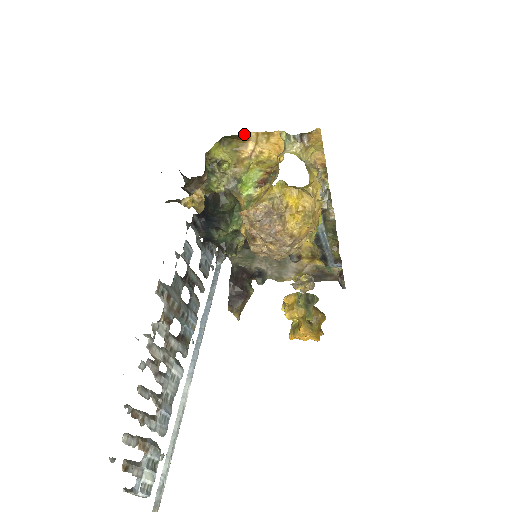
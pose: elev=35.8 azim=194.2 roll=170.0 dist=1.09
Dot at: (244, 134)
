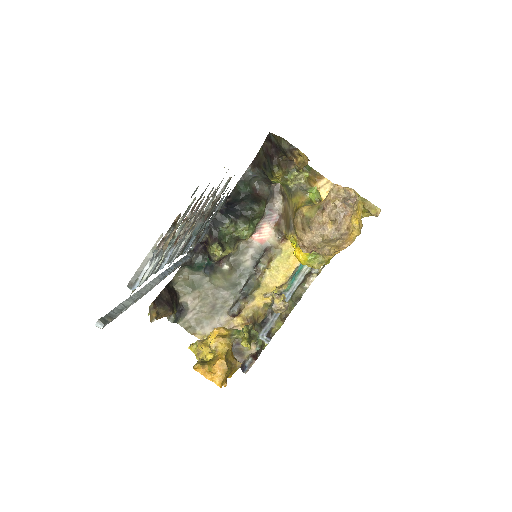
Dot at: (320, 175)
